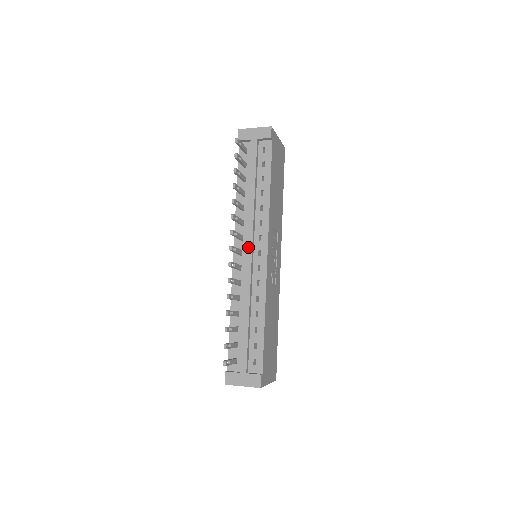
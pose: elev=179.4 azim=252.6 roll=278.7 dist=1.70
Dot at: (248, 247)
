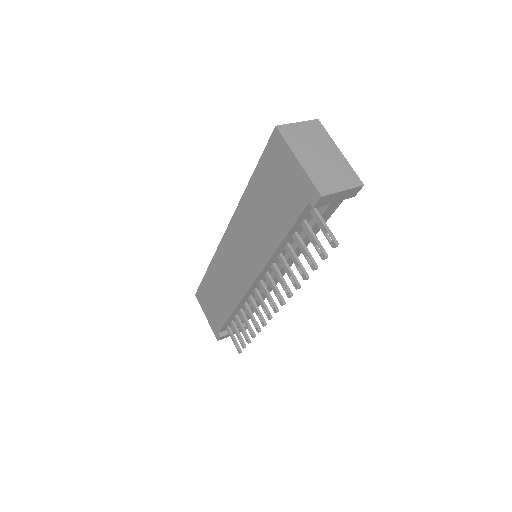
Dot at: (274, 281)
